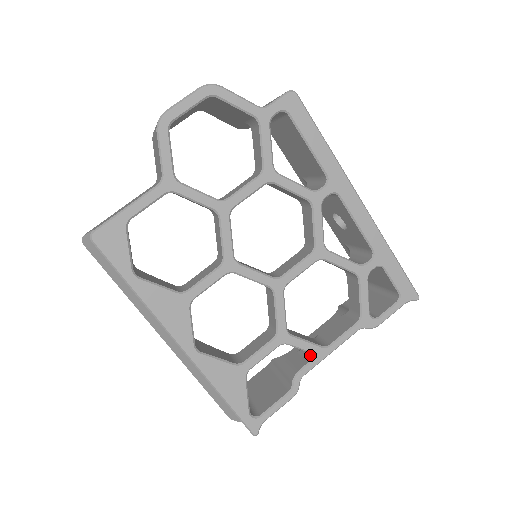
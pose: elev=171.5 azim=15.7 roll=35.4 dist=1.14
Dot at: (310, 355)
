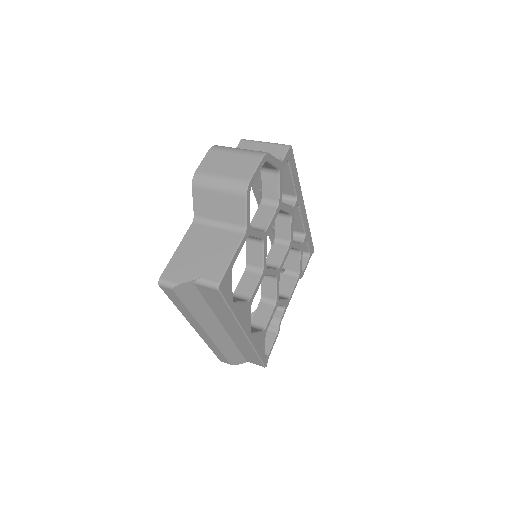
Dot at: (284, 307)
